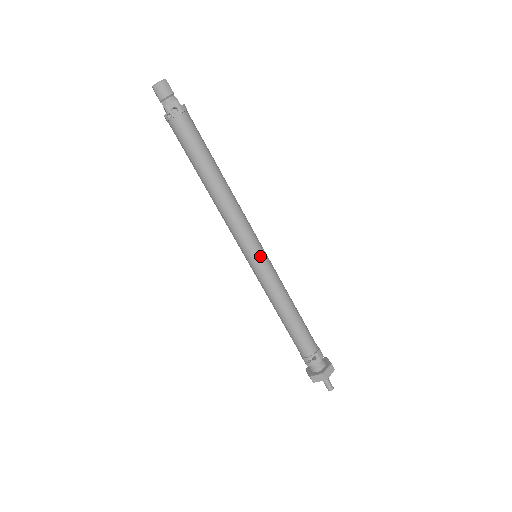
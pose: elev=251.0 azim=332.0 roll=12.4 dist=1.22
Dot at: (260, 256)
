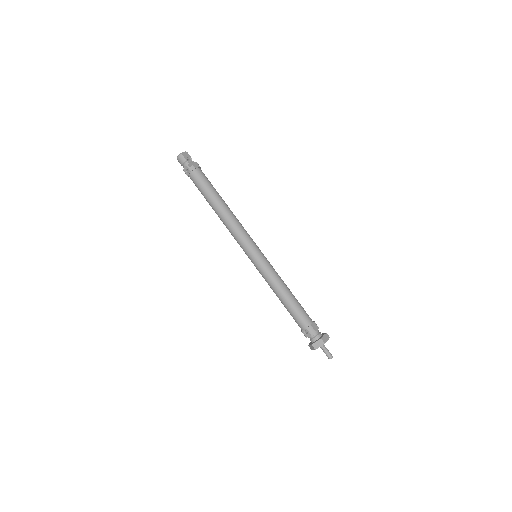
Dot at: (253, 257)
